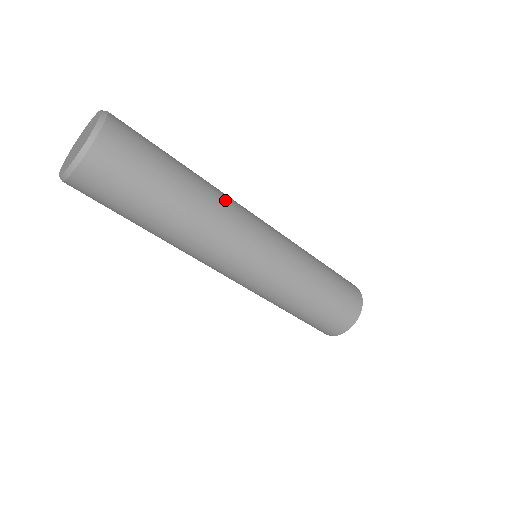
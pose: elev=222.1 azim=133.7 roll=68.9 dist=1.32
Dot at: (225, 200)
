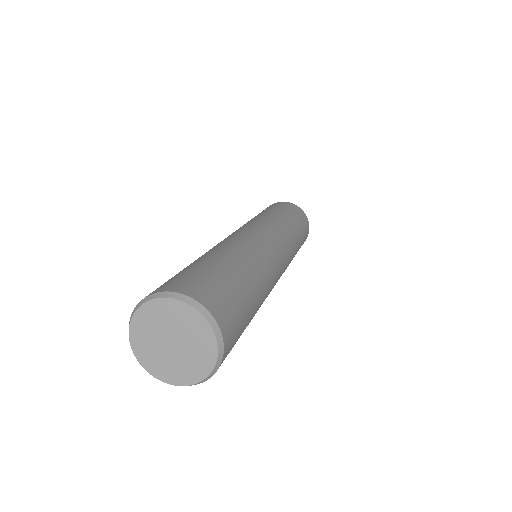
Dot at: (261, 257)
